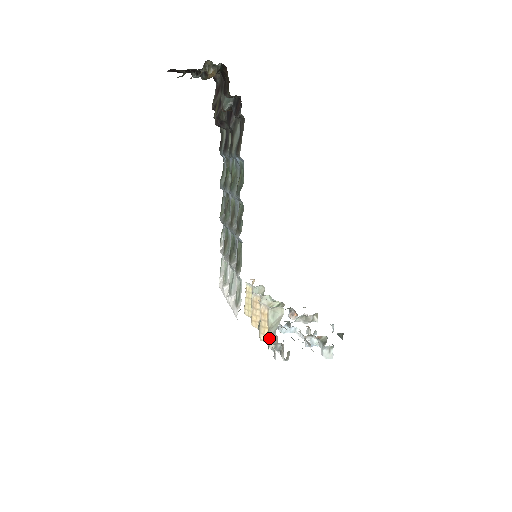
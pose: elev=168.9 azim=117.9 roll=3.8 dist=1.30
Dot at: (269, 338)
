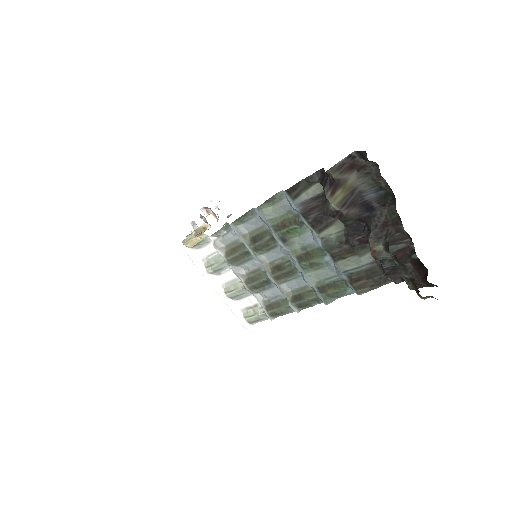
Dot at: occluded
